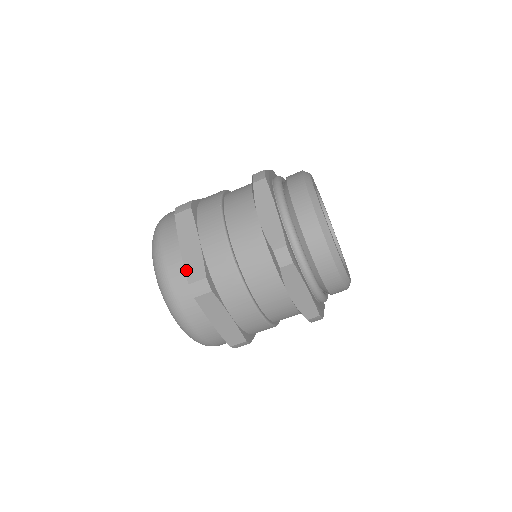
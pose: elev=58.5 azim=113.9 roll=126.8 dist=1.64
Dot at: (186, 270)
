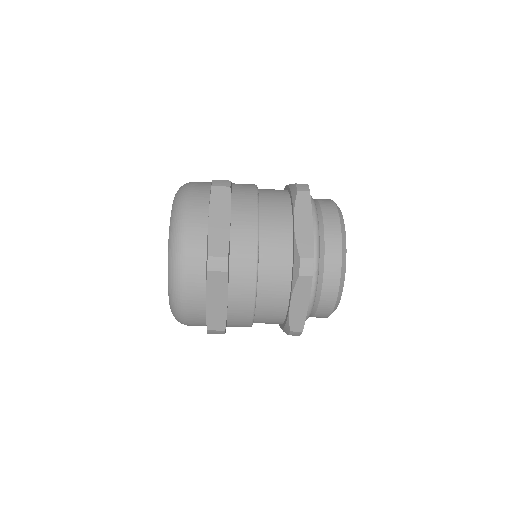
Dot at: (209, 242)
